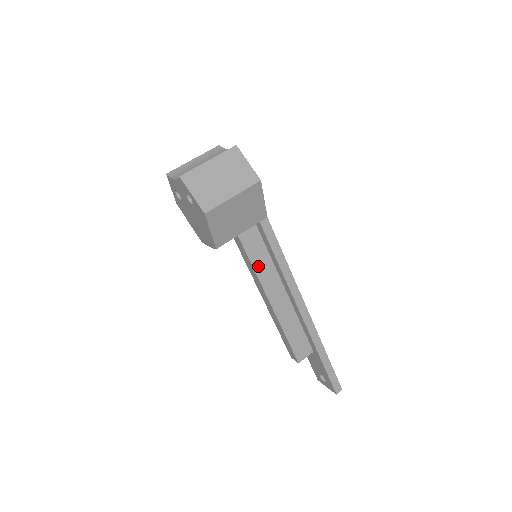
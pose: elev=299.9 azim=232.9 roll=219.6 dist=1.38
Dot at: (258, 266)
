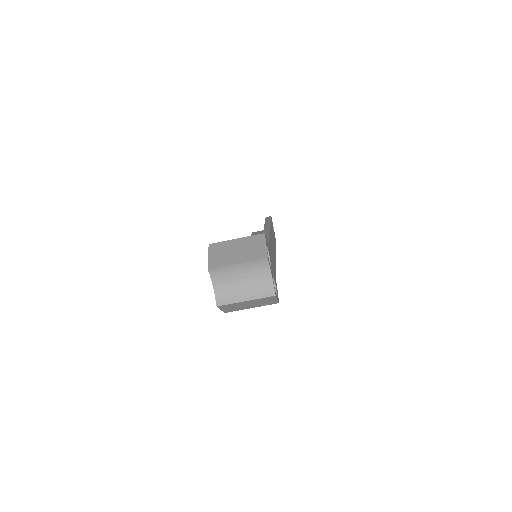
Dot at: occluded
